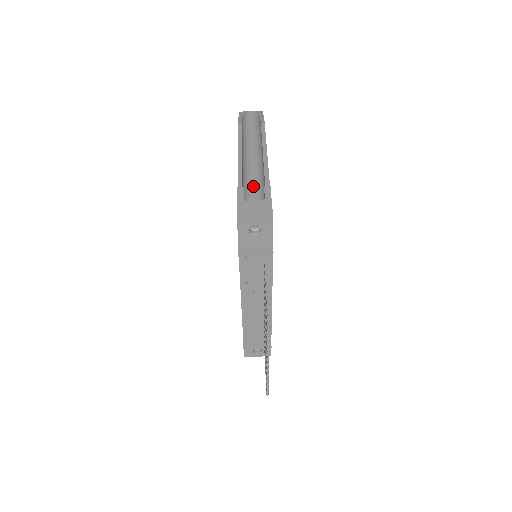
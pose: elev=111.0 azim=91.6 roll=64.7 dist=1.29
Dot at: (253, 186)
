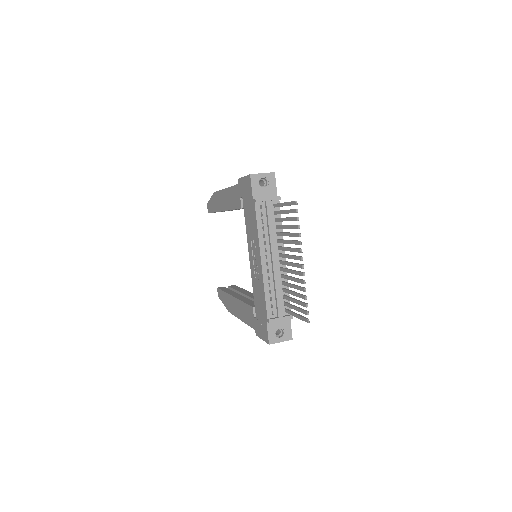
Dot at: occluded
